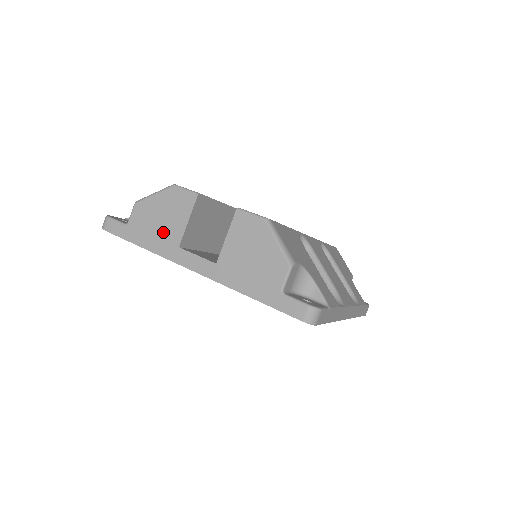
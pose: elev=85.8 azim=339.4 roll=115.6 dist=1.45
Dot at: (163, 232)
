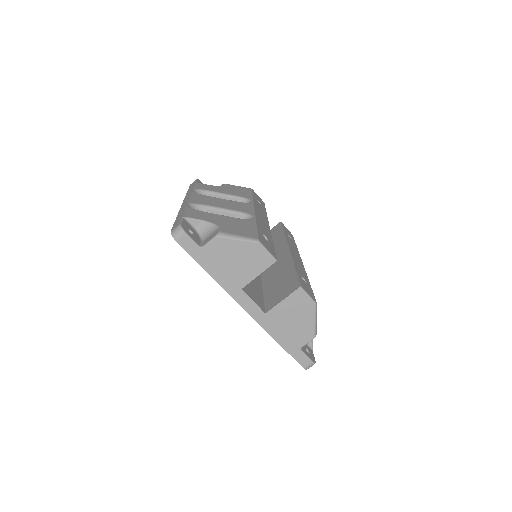
Dot at: (233, 272)
